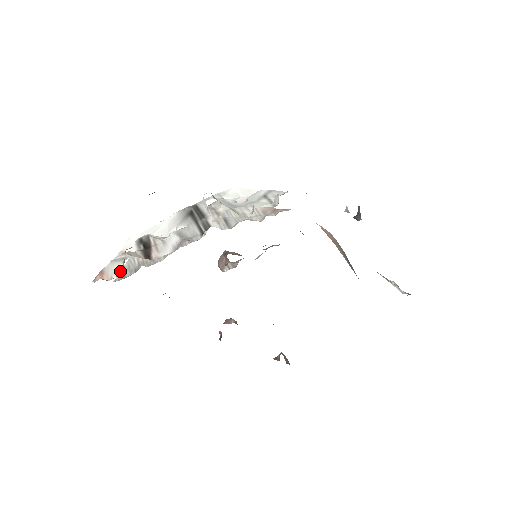
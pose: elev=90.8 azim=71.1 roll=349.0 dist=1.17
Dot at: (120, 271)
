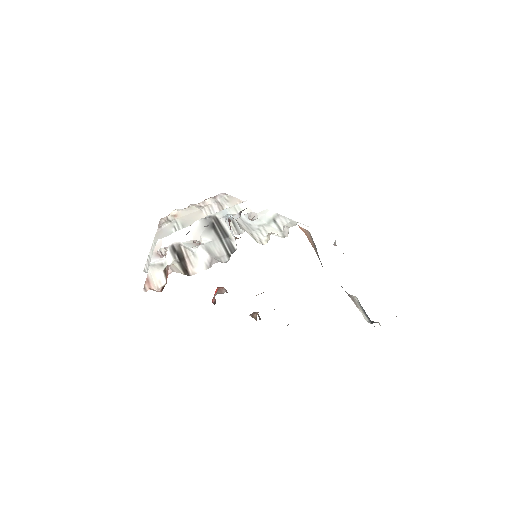
Dot at: (163, 281)
